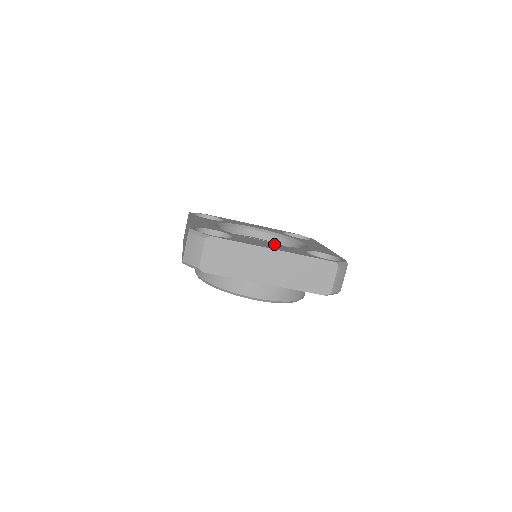
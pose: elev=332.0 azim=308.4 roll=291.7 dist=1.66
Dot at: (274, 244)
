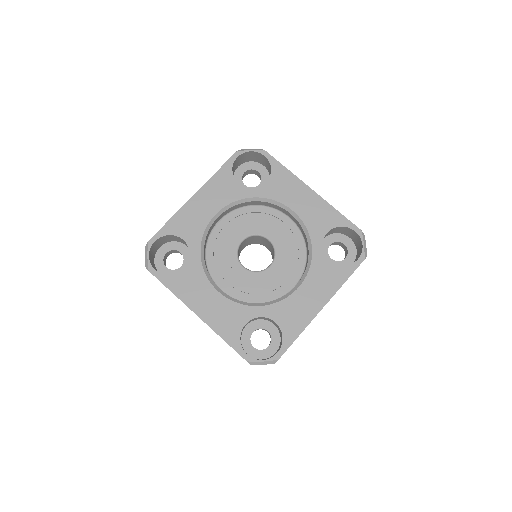
Dot at: (252, 219)
